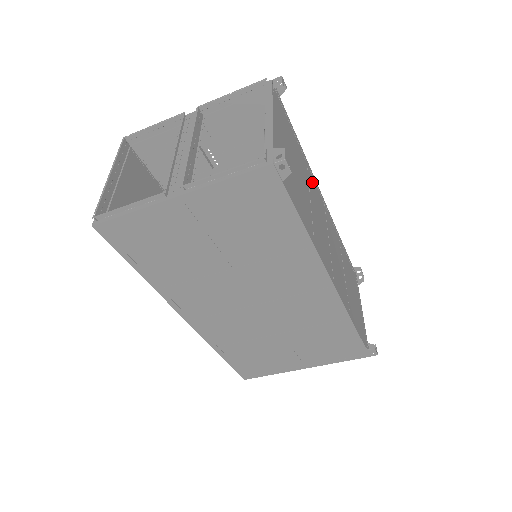
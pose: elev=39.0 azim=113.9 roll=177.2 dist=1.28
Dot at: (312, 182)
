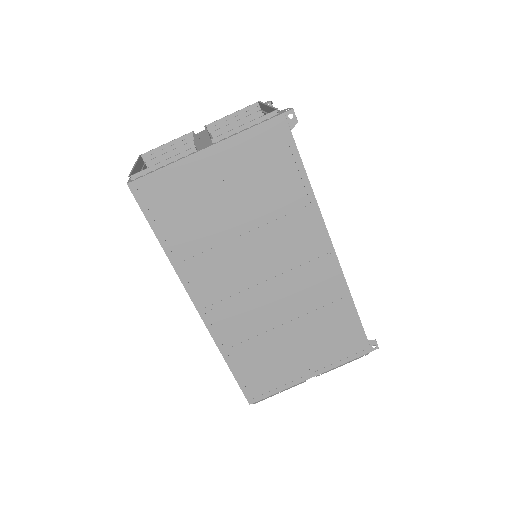
Dot at: occluded
